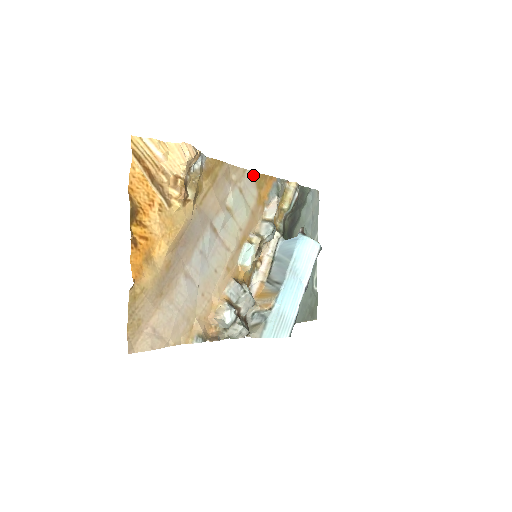
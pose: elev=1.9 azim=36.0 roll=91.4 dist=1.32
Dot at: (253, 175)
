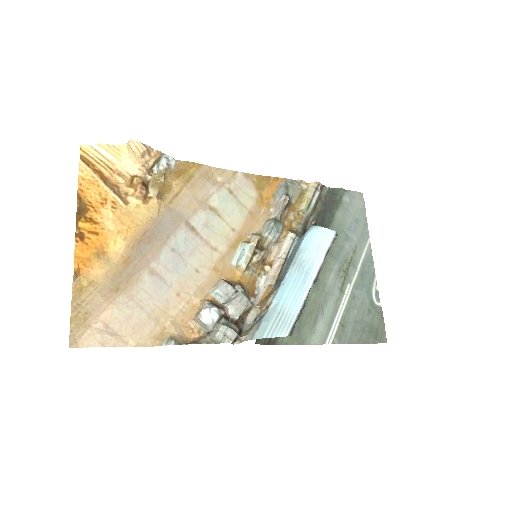
Dot at: (249, 177)
